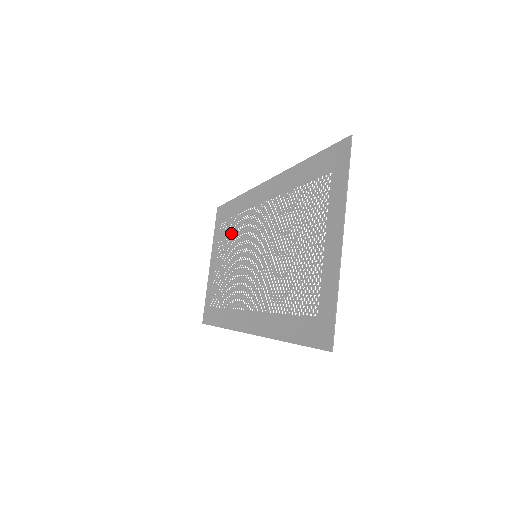
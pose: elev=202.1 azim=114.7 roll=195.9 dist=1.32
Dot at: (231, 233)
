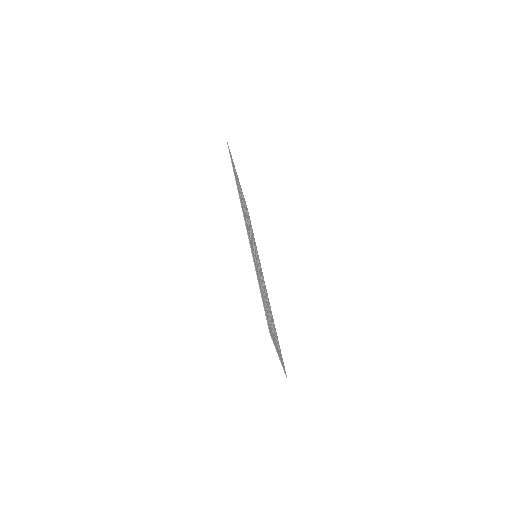
Dot at: occluded
